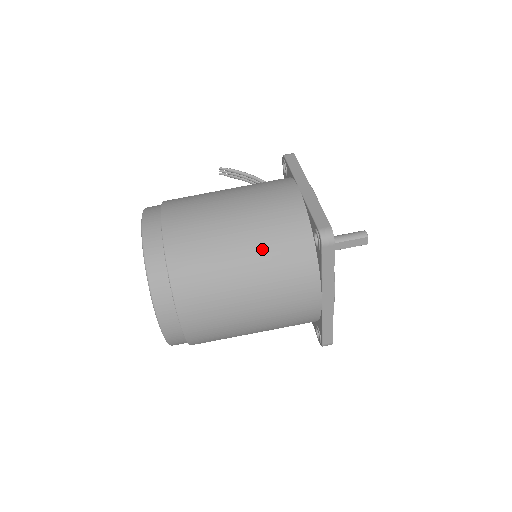
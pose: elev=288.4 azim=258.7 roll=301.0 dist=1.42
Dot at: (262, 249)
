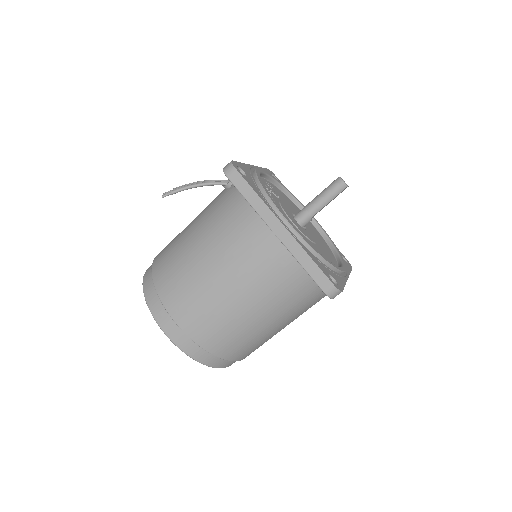
Dot at: (279, 307)
